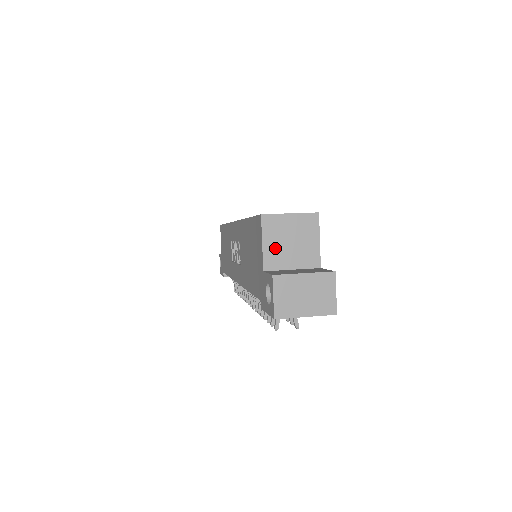
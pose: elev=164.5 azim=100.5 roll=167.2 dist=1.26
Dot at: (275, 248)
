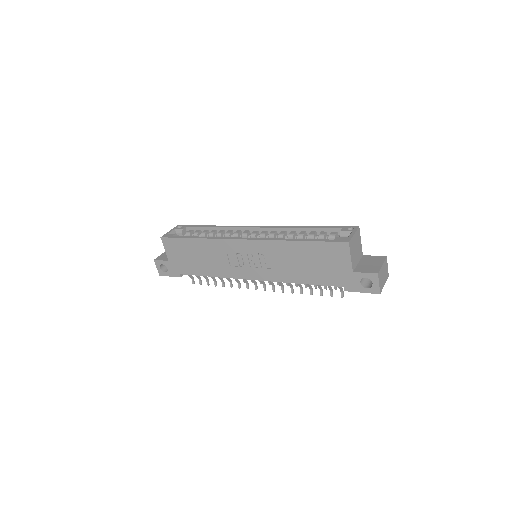
Dot at: (354, 257)
